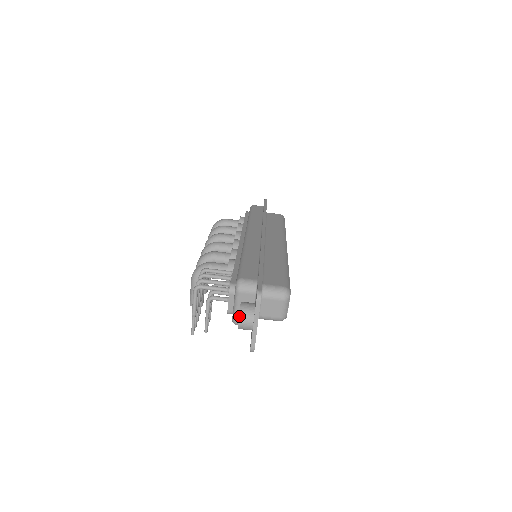
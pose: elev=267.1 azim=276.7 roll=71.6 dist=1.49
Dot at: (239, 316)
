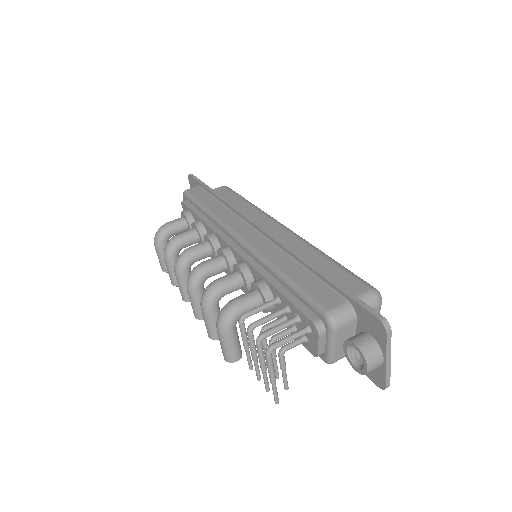
Dot at: (366, 362)
